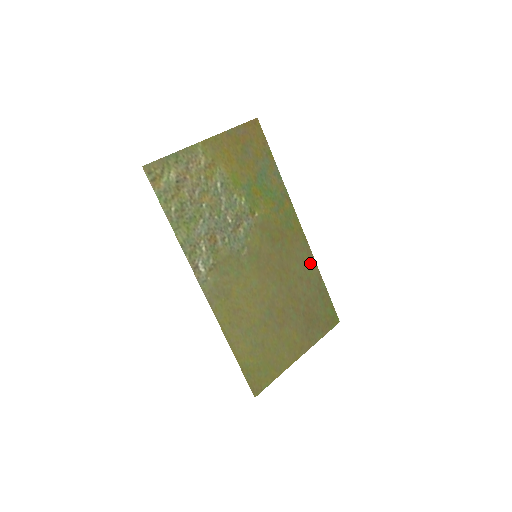
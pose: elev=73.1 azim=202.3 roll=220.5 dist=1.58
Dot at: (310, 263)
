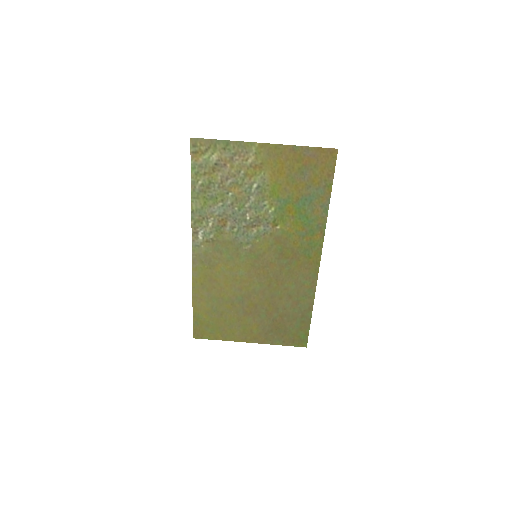
Dot at: (308, 292)
